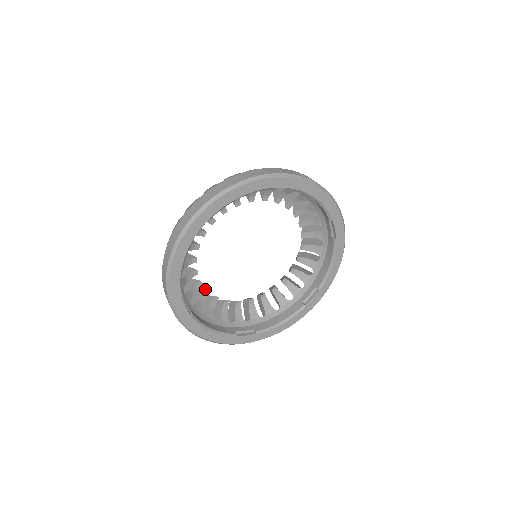
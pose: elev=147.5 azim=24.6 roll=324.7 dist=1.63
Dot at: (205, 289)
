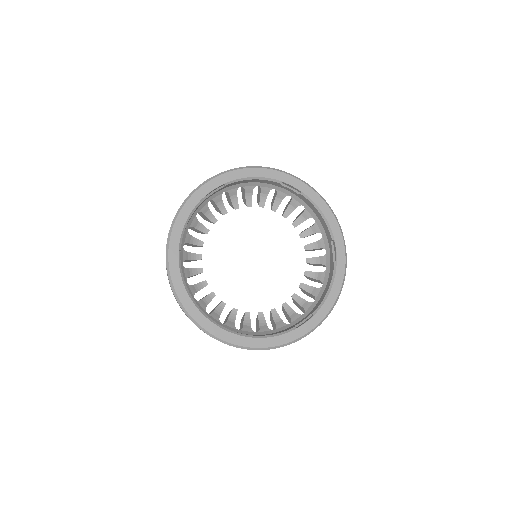
Dot at: (244, 313)
